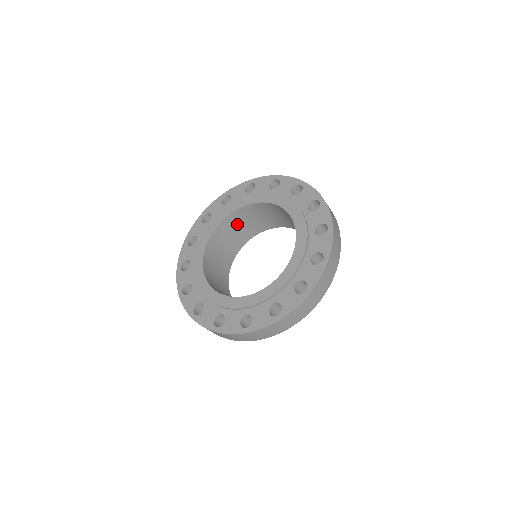
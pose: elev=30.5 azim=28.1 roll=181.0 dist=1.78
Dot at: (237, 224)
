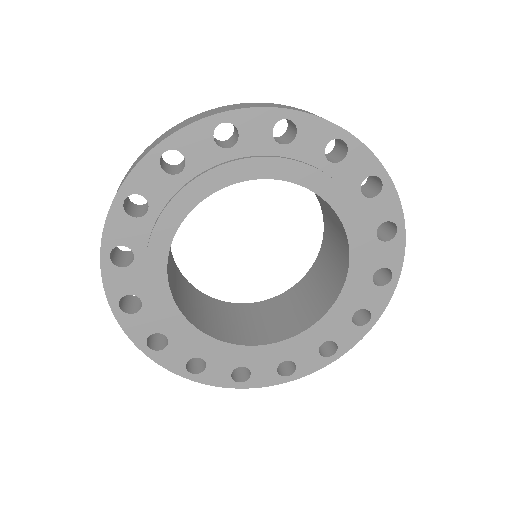
Dot at: occluded
